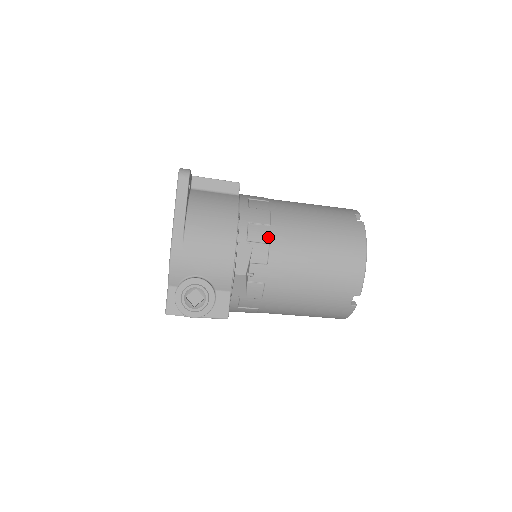
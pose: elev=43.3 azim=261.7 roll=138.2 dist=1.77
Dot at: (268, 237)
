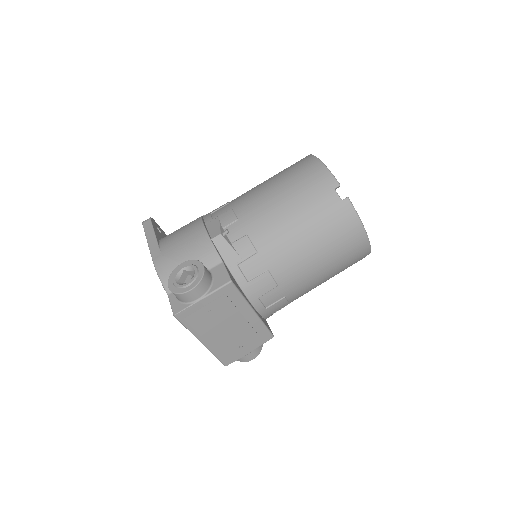
Dot at: (229, 207)
